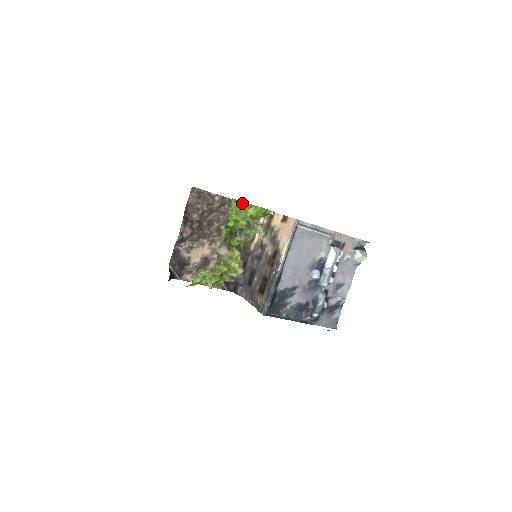
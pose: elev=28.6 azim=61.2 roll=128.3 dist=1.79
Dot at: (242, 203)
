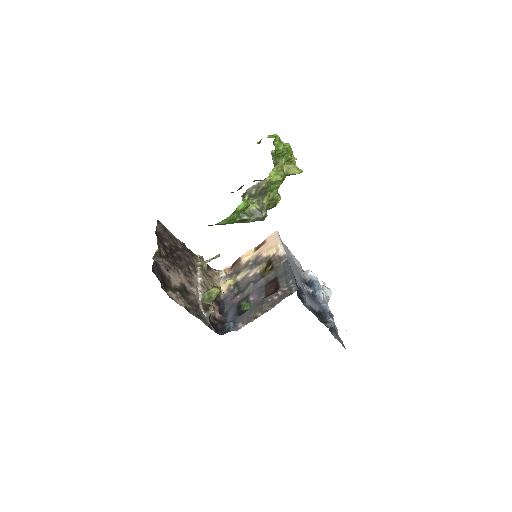
Dot at: occluded
